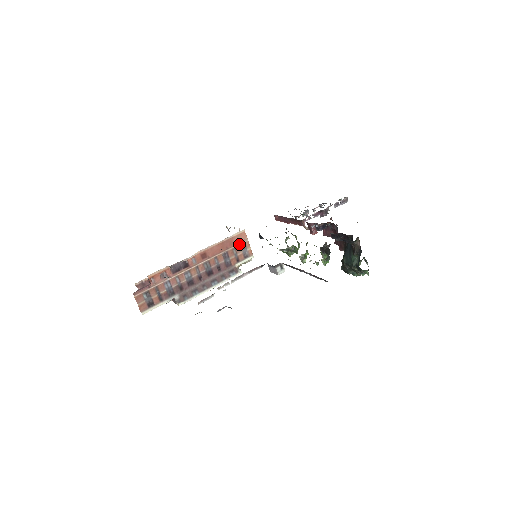
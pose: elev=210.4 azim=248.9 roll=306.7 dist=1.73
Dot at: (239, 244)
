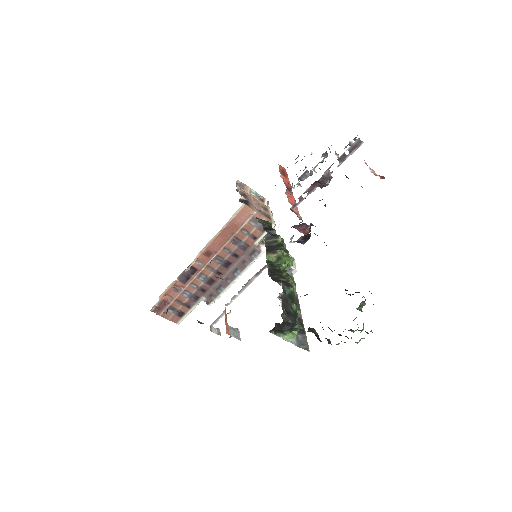
Dot at: (246, 222)
